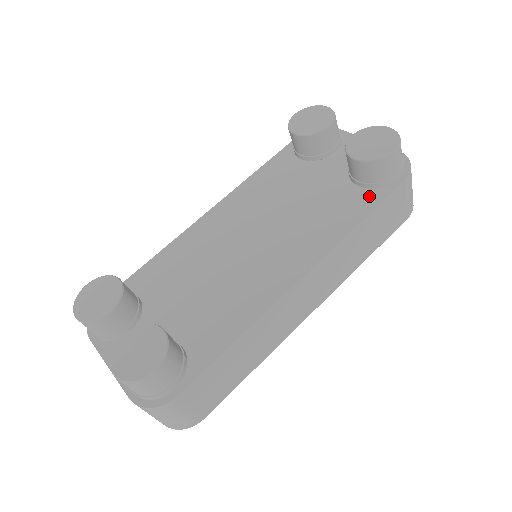
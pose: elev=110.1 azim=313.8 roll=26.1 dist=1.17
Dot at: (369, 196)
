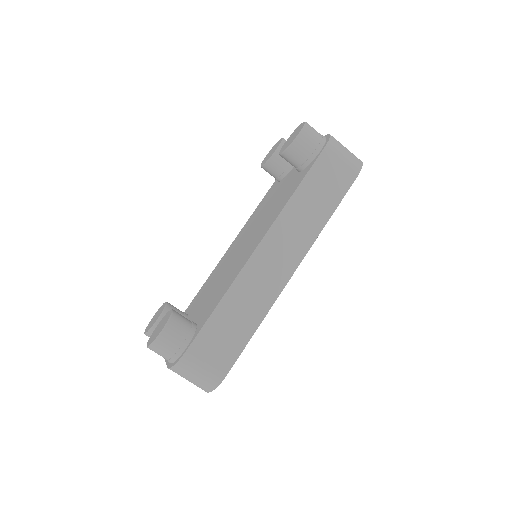
Dot at: (304, 172)
